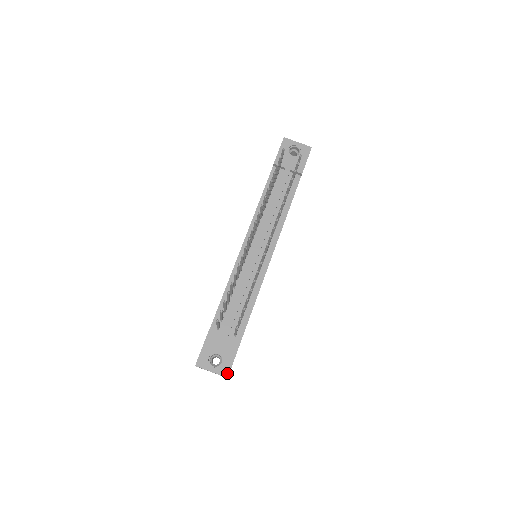
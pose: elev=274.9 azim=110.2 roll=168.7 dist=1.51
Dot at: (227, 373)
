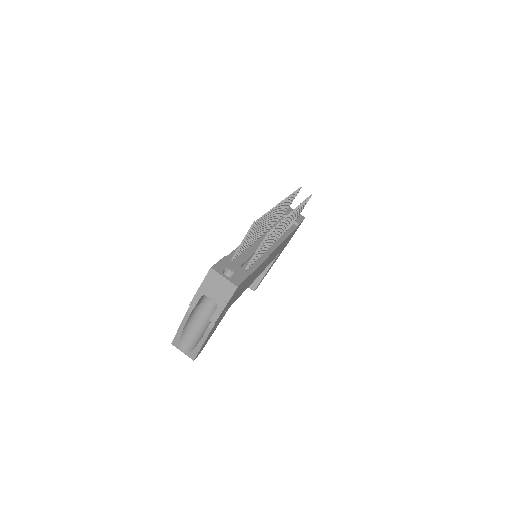
Dot at: (238, 284)
